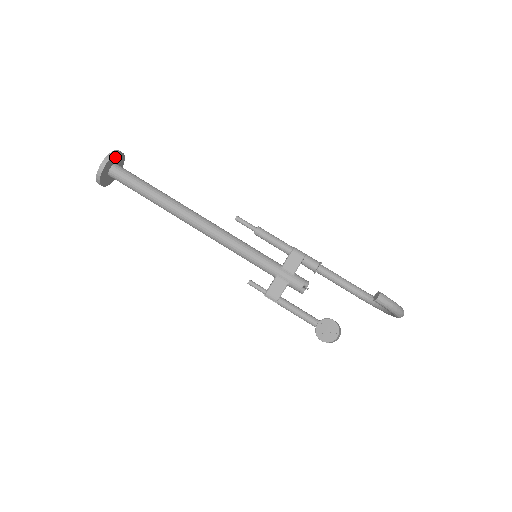
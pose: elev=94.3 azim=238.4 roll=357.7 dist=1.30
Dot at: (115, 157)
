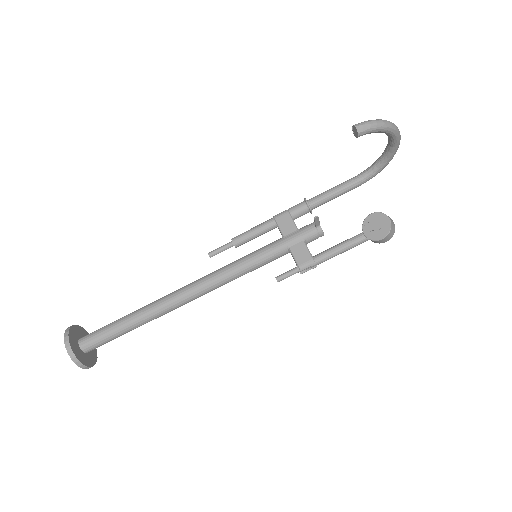
Dot at: (73, 332)
